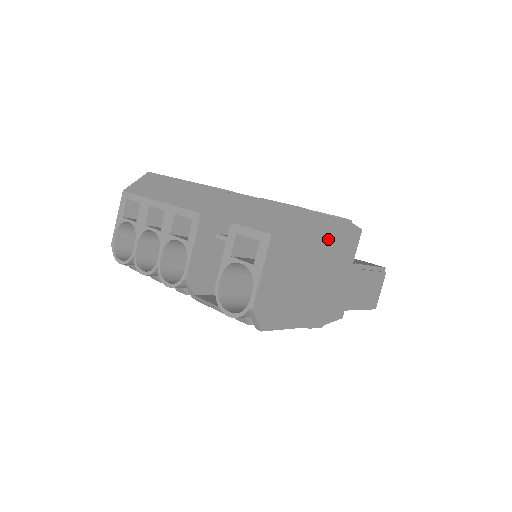
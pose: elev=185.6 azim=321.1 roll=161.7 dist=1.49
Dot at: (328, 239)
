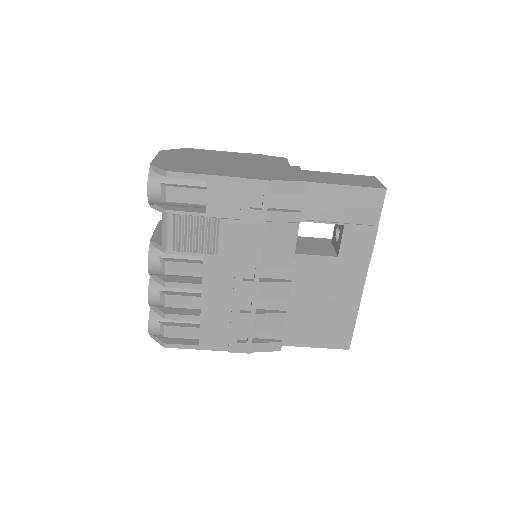
Dot at: (236, 157)
